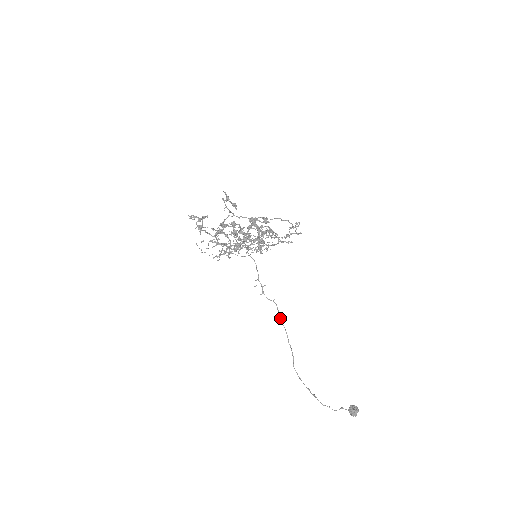
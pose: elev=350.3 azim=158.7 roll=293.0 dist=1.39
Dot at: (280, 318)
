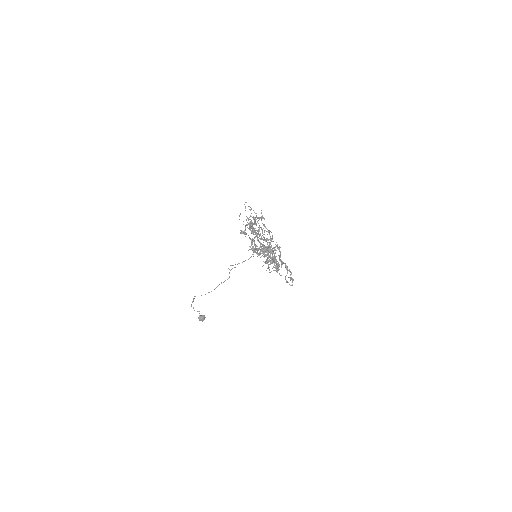
Dot at: occluded
